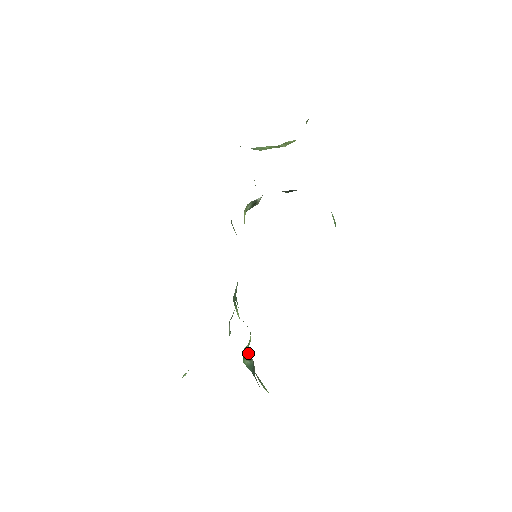
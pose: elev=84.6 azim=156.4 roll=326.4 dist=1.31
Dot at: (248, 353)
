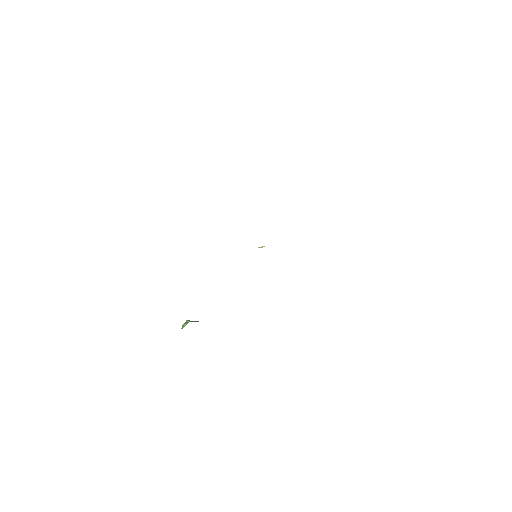
Dot at: occluded
